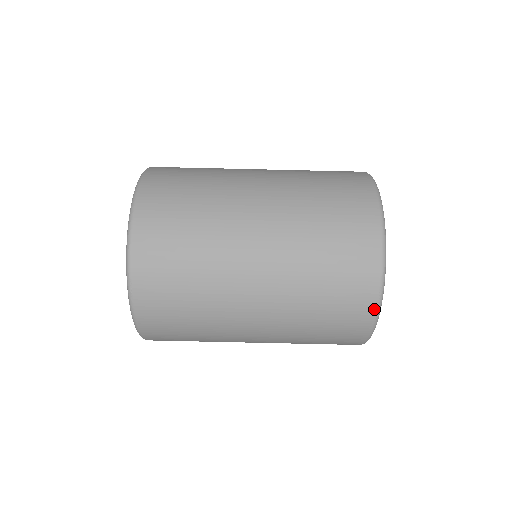
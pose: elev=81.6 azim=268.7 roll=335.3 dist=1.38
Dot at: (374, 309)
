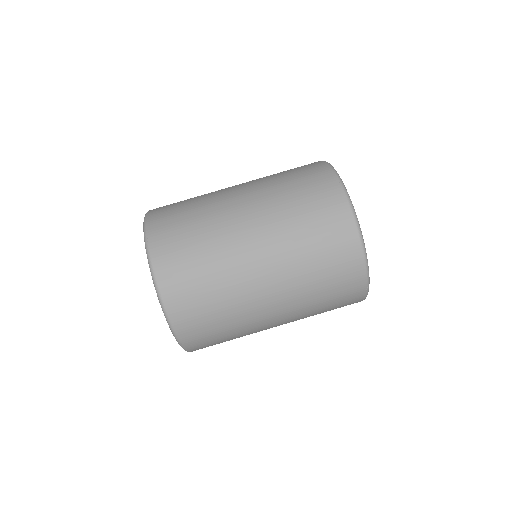
Dot at: (340, 189)
